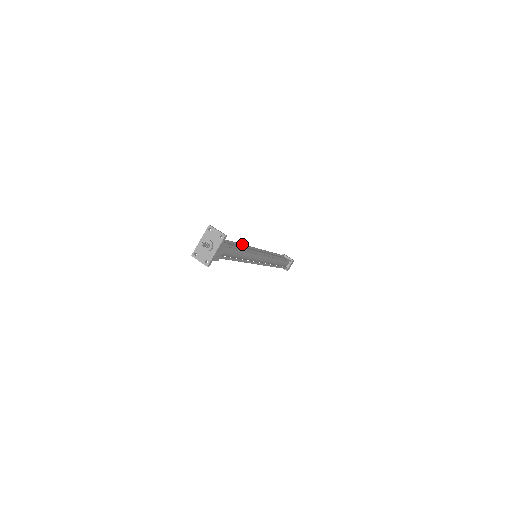
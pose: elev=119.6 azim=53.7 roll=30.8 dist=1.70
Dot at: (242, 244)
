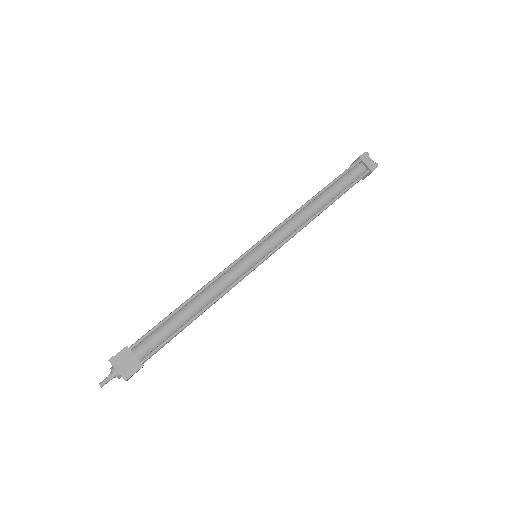
Dot at: (211, 282)
